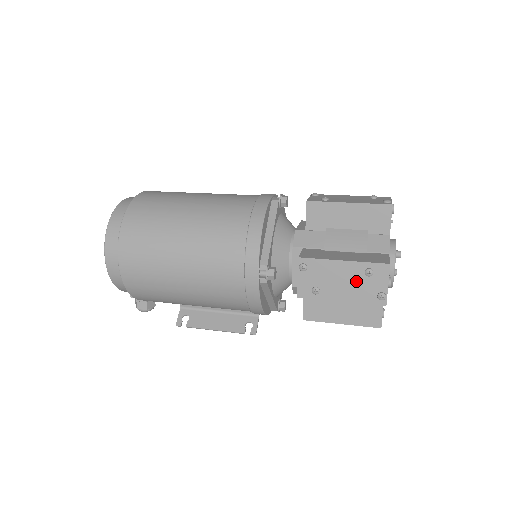
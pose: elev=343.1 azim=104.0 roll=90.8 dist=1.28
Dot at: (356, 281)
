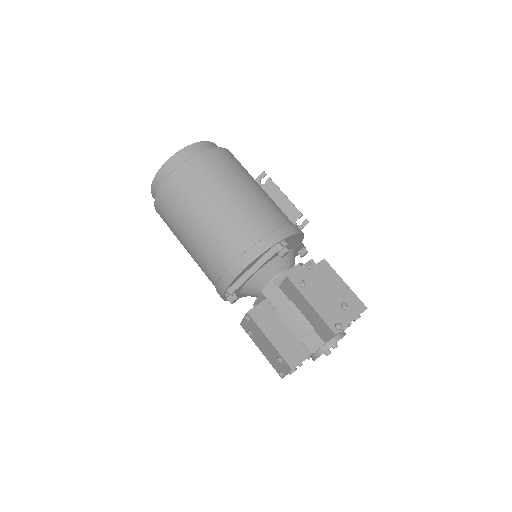
Dot at: (272, 354)
